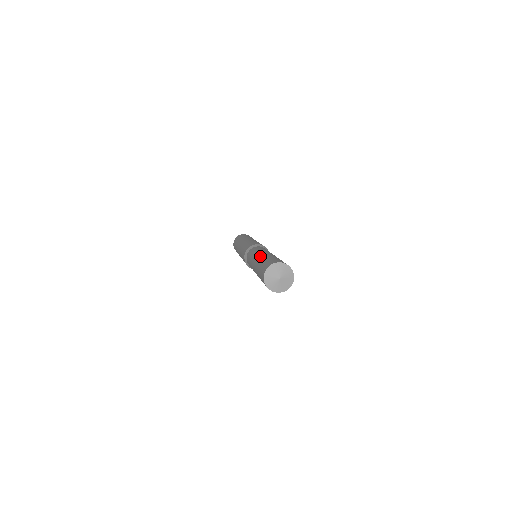
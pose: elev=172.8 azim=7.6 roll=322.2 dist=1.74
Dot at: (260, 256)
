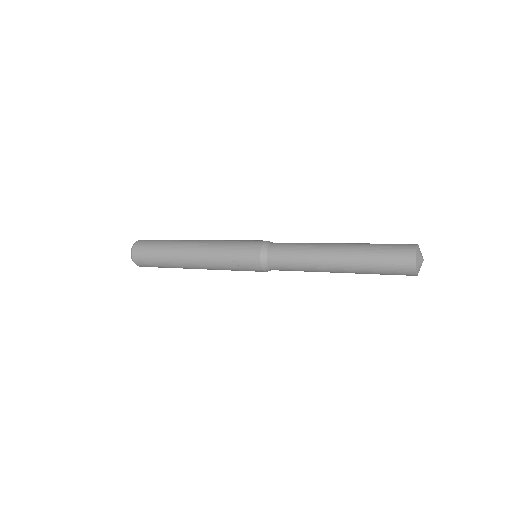
Dot at: (347, 243)
